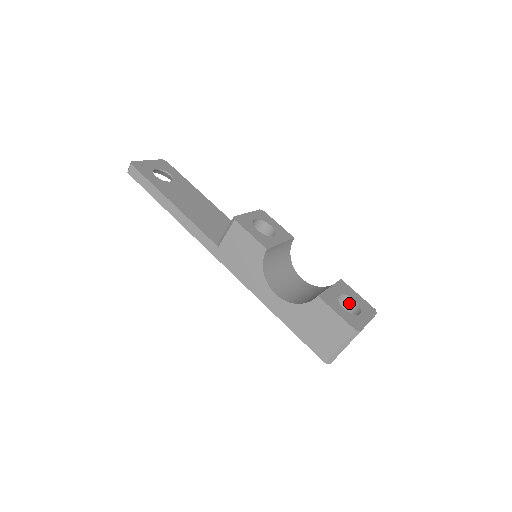
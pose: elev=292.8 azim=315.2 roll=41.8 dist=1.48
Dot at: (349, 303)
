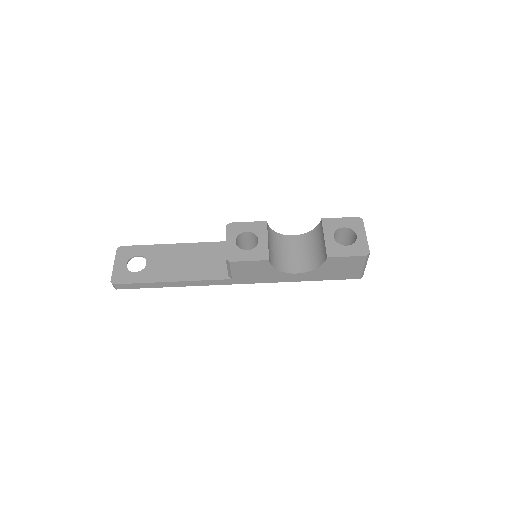
Dot at: (341, 231)
